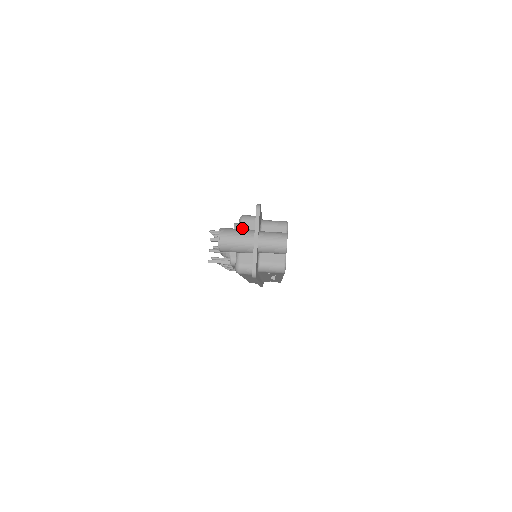
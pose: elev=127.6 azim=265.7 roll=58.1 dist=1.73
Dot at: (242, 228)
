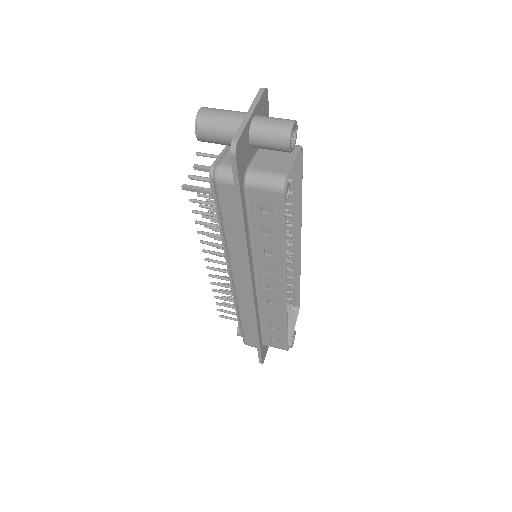
Dot at: occluded
